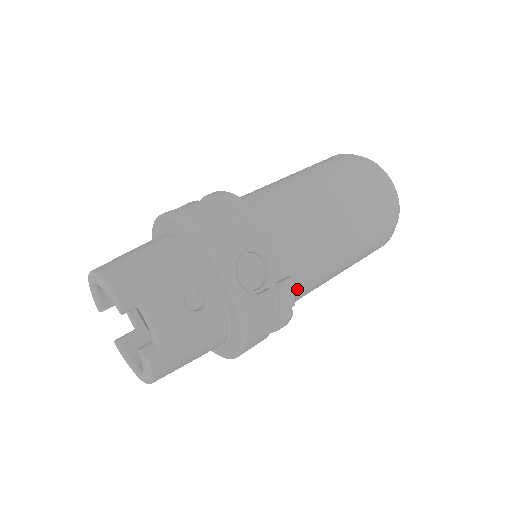
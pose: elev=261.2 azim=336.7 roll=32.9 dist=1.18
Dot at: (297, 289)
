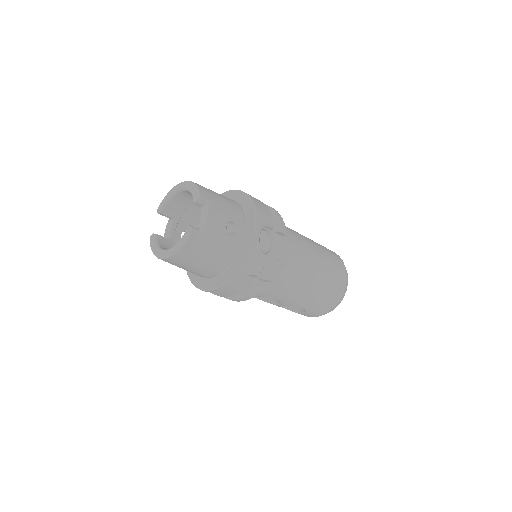
Dot at: (274, 280)
